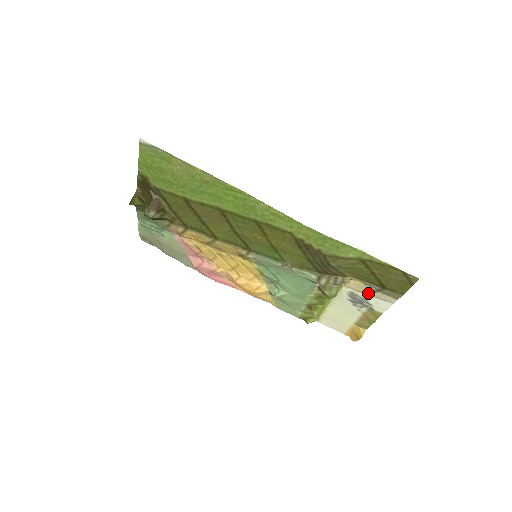
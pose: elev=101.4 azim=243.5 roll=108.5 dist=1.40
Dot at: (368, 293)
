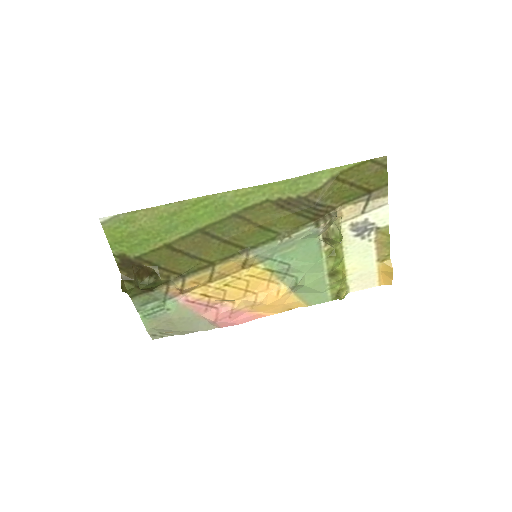
Dot at: (363, 212)
